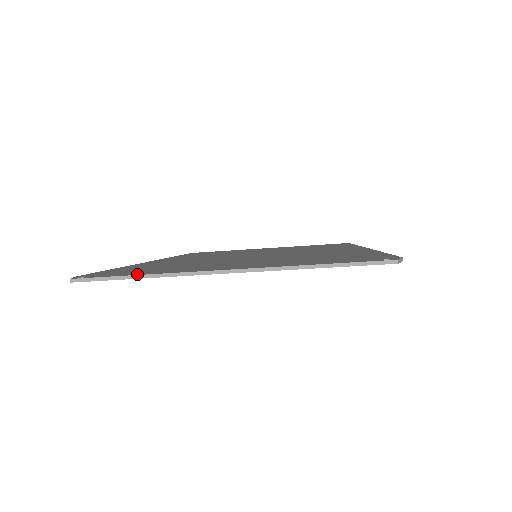
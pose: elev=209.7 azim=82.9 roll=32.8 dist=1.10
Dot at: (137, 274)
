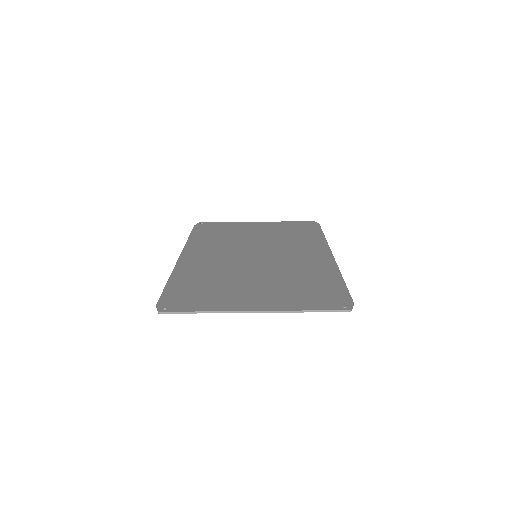
Dot at: (199, 309)
